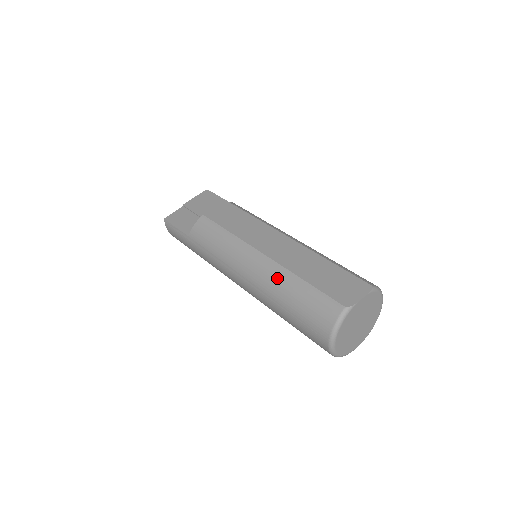
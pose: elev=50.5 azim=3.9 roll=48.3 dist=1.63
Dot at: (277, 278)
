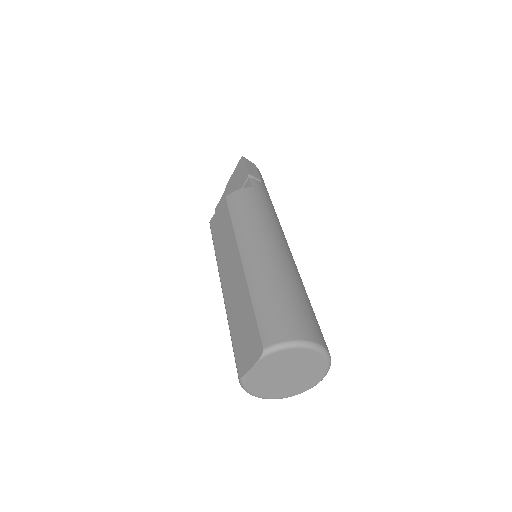
Dot at: occluded
